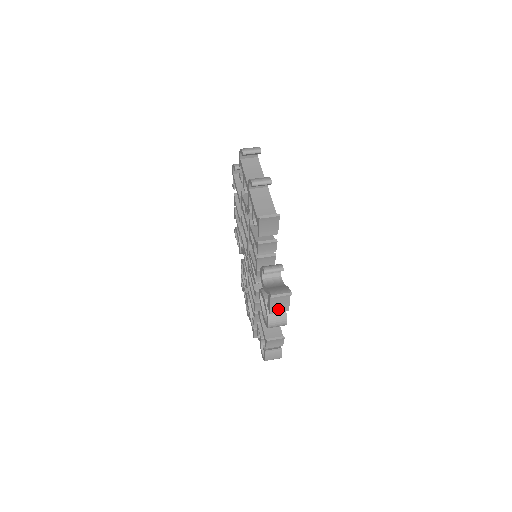
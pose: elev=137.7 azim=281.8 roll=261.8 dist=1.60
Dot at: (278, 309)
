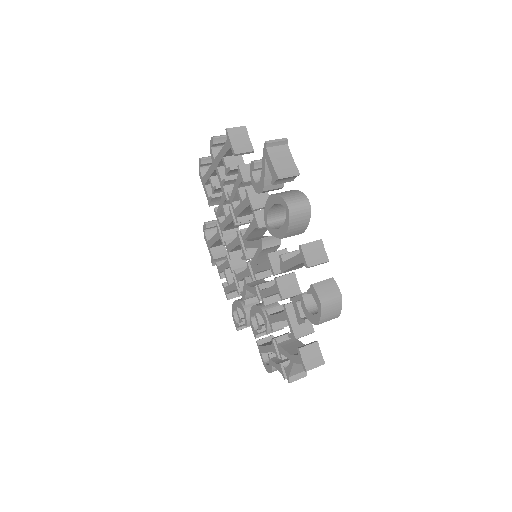
Dot at: (285, 170)
